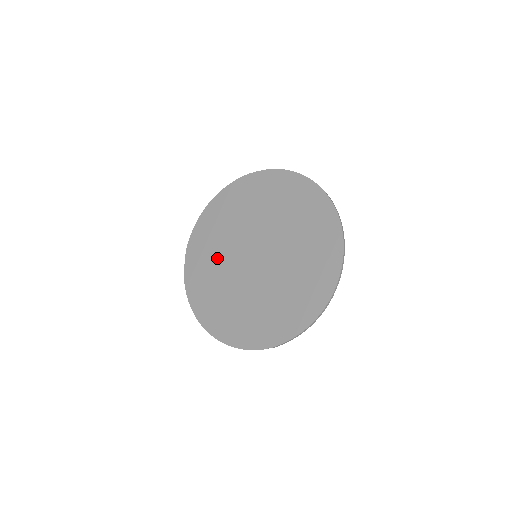
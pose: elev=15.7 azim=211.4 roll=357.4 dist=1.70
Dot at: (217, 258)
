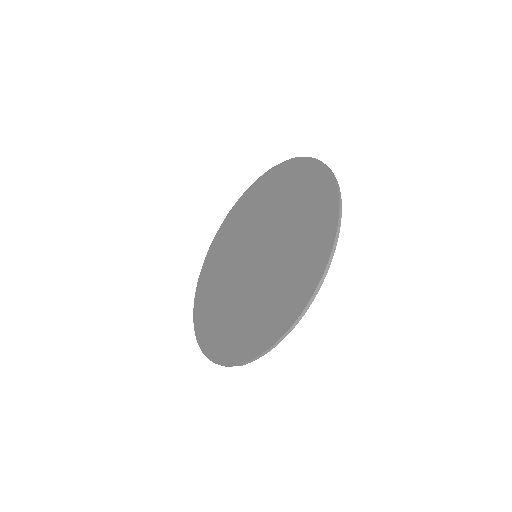
Dot at: (226, 258)
